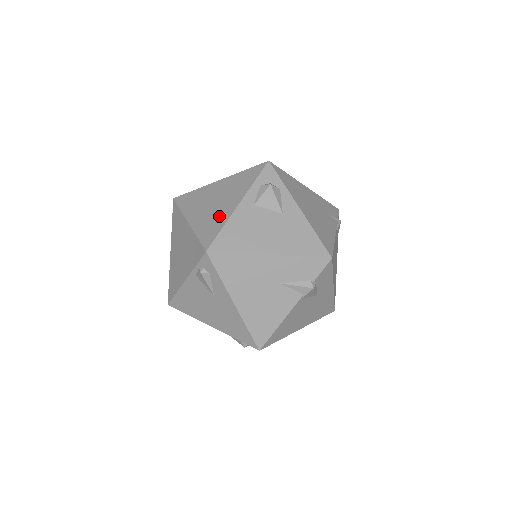
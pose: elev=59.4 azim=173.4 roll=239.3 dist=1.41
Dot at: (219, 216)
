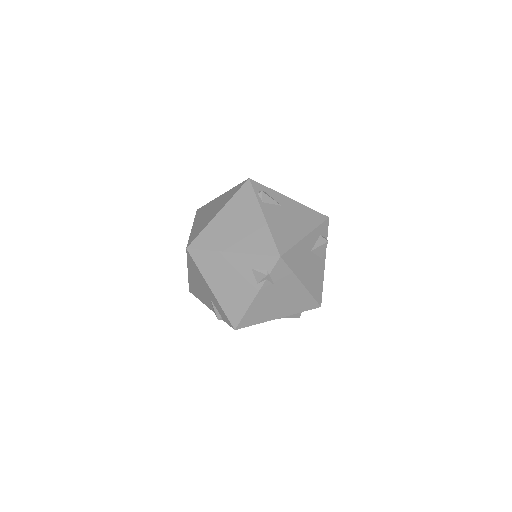
Dot at: (225, 197)
